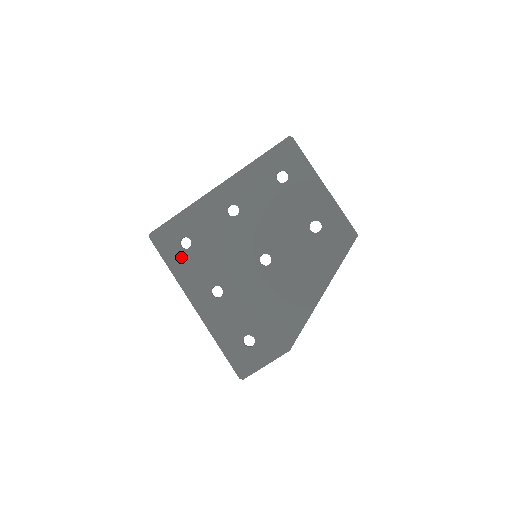
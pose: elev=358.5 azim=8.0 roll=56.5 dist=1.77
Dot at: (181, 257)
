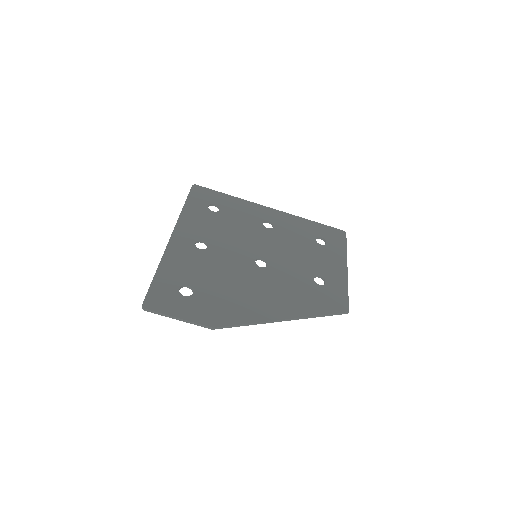
Dot at: (201, 209)
